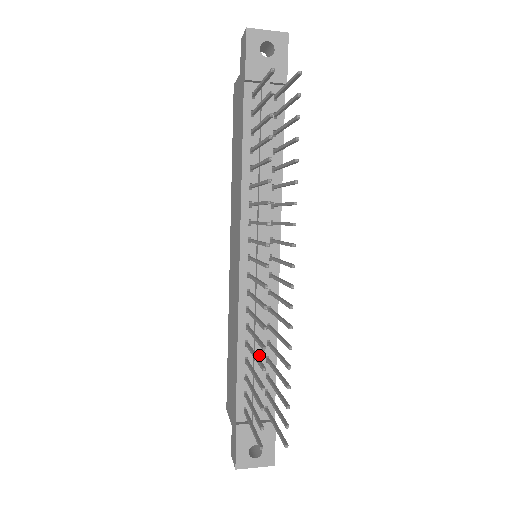
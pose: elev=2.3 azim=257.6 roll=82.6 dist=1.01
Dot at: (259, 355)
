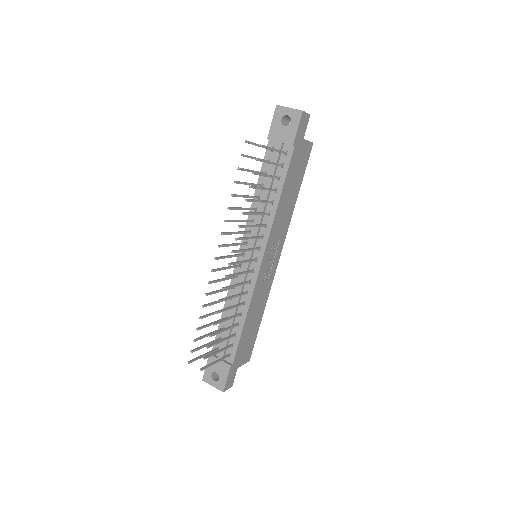
Dot at: (232, 318)
